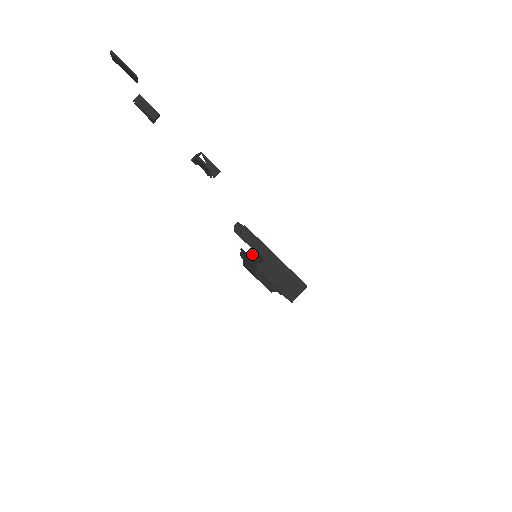
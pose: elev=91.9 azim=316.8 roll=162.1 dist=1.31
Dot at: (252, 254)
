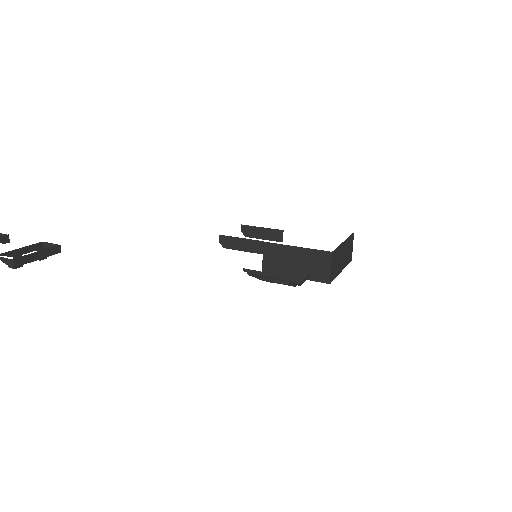
Dot at: occluded
